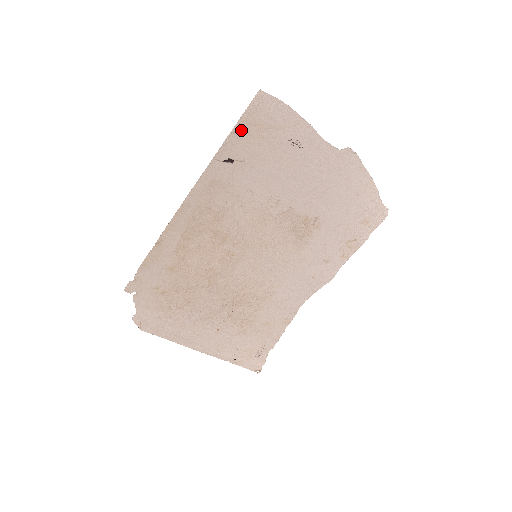
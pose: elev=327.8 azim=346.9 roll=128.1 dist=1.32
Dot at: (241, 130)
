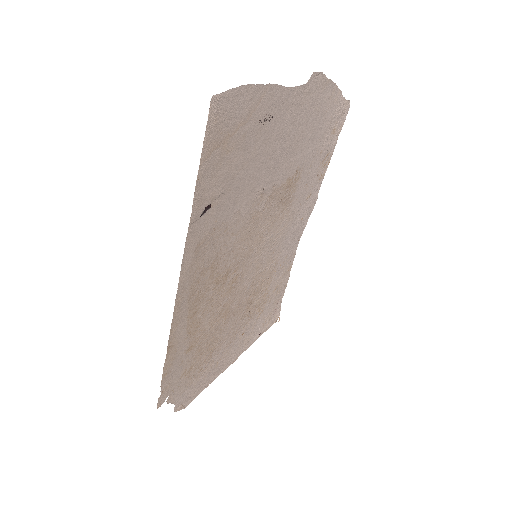
Dot at: (207, 165)
